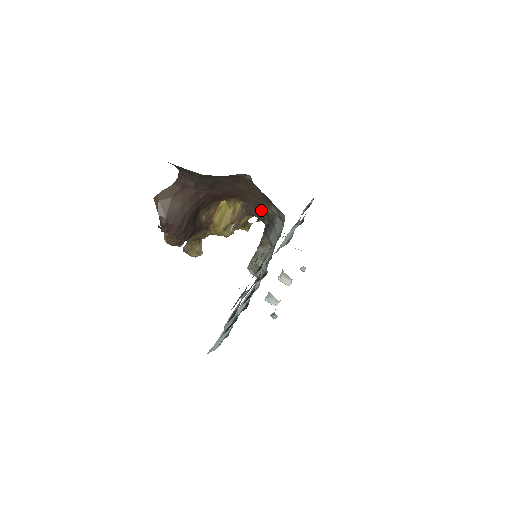
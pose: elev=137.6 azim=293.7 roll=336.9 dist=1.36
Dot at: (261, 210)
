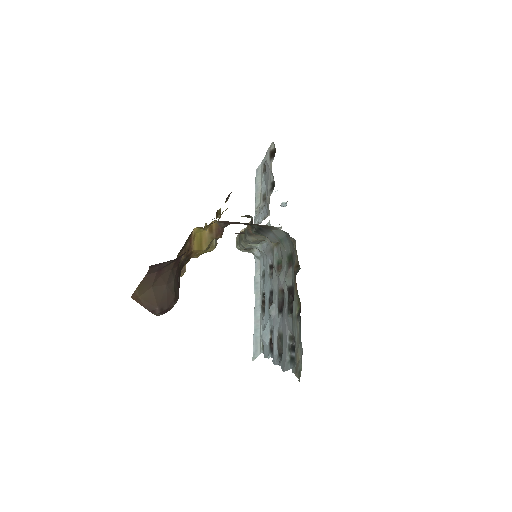
Dot at: occluded
